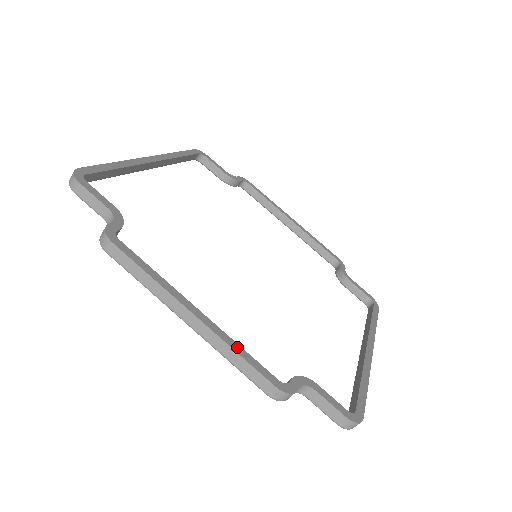
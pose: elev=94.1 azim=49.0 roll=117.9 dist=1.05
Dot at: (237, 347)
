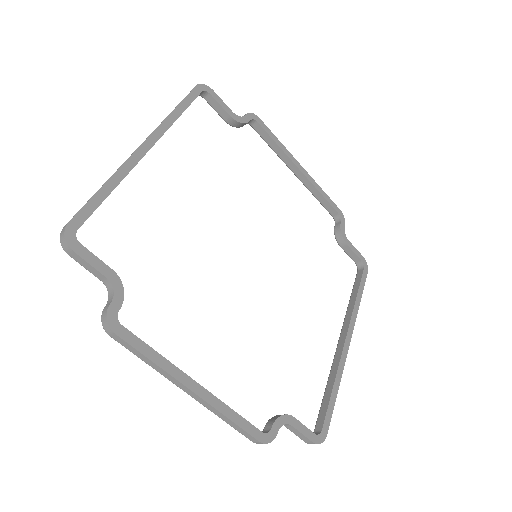
Dot at: (230, 412)
